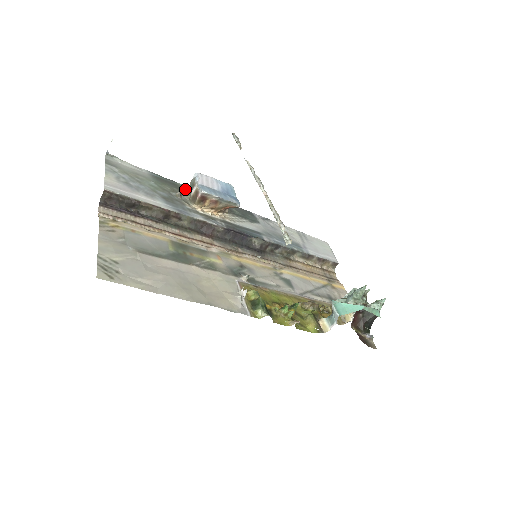
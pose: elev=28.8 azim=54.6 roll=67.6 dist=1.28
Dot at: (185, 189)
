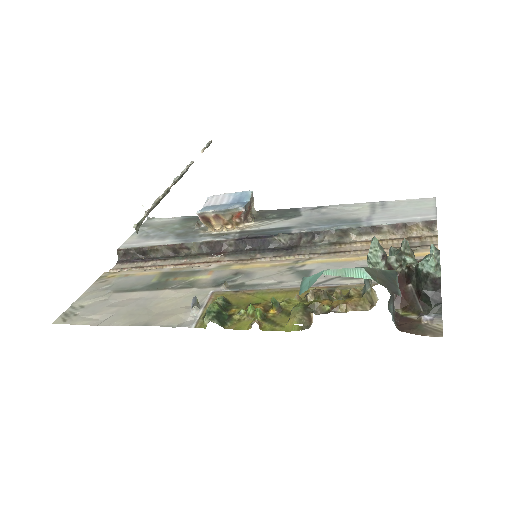
Dot at: occluded
